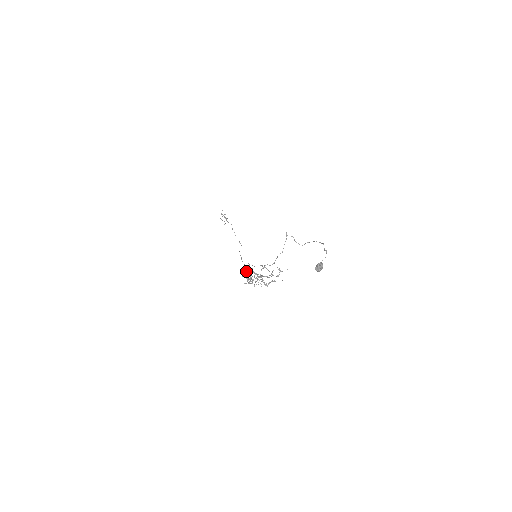
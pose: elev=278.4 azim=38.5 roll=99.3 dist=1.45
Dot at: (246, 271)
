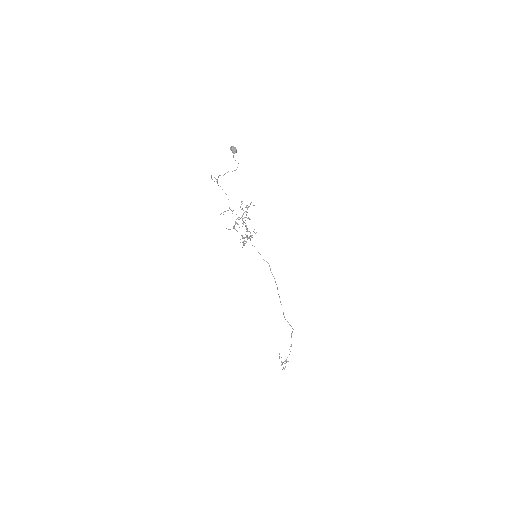
Dot at: occluded
